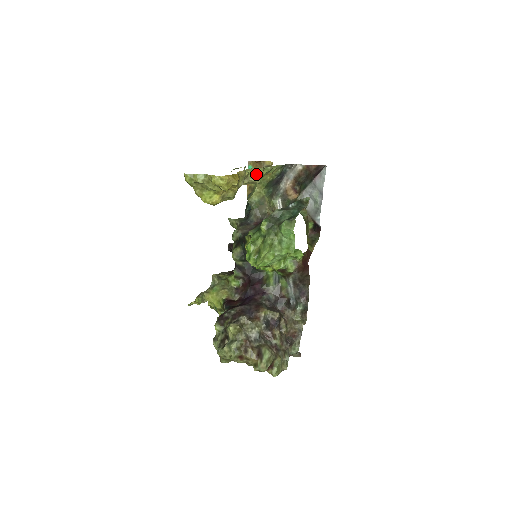
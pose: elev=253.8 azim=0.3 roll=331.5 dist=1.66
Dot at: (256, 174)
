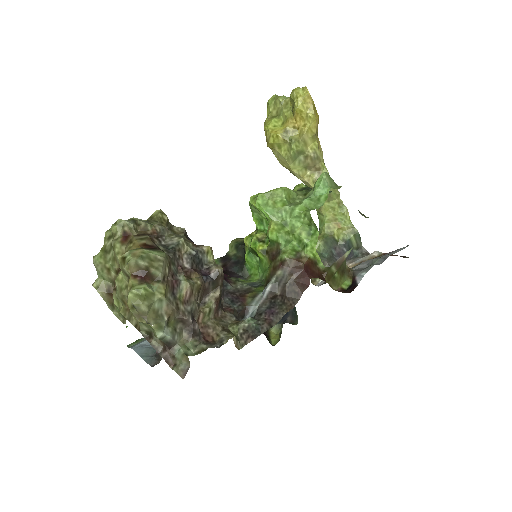
Dot at: occluded
